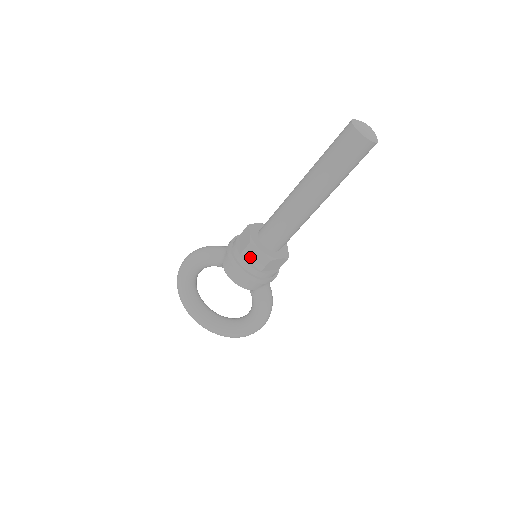
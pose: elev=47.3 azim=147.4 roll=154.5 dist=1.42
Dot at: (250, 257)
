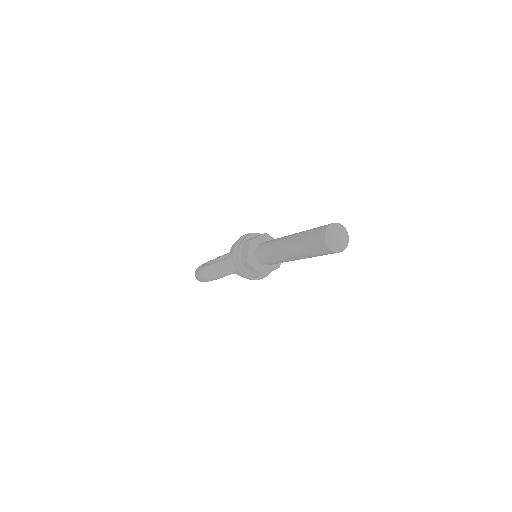
Dot at: occluded
